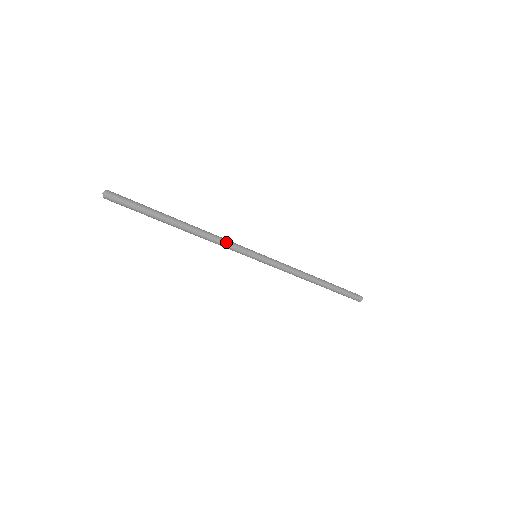
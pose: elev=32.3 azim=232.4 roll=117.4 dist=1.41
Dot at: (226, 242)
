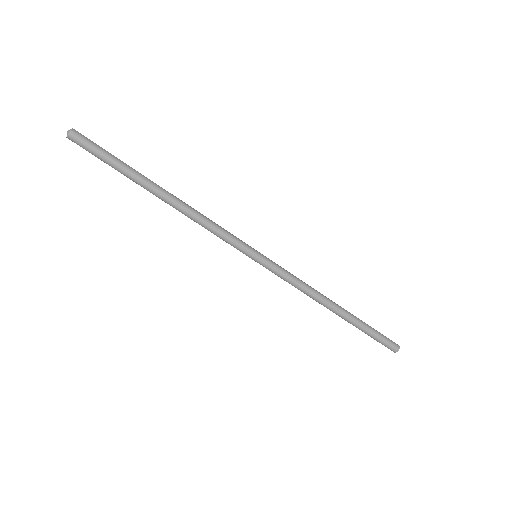
Dot at: (216, 229)
